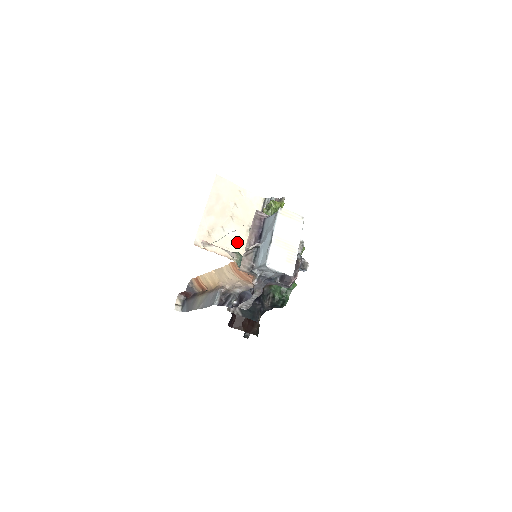
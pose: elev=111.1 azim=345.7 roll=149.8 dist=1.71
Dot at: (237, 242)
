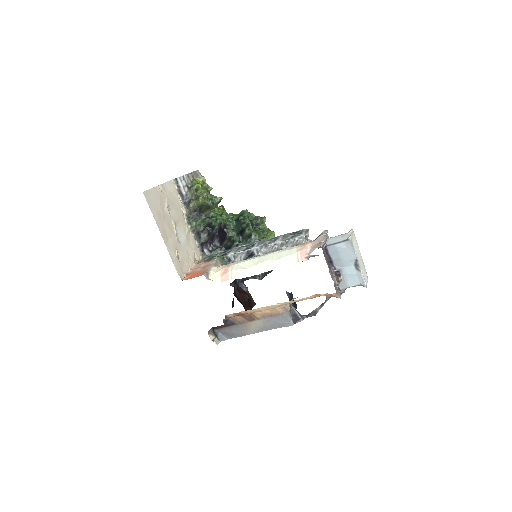
Dot at: (189, 242)
